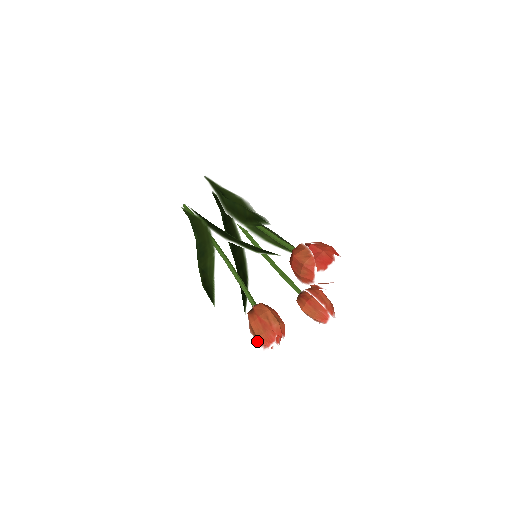
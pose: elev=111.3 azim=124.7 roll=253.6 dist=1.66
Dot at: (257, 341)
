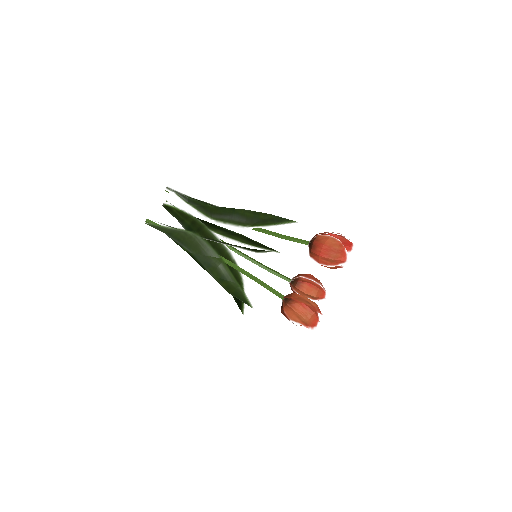
Dot at: (302, 325)
